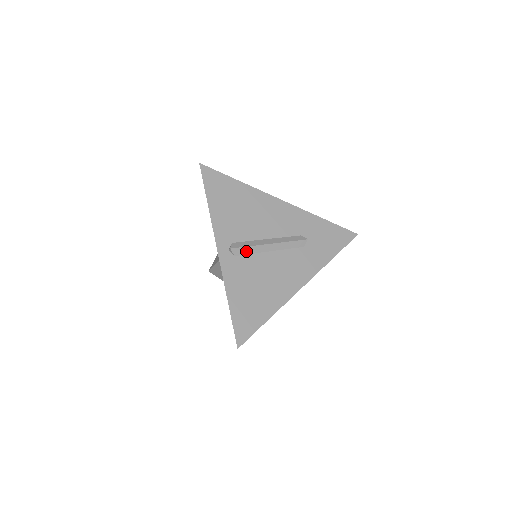
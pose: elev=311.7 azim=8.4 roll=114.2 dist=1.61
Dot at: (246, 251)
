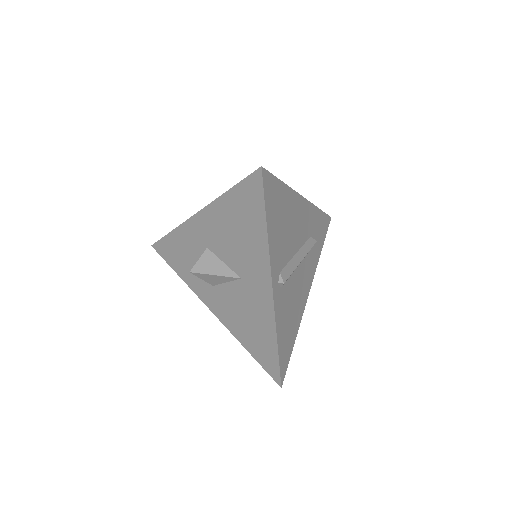
Dot at: (288, 278)
